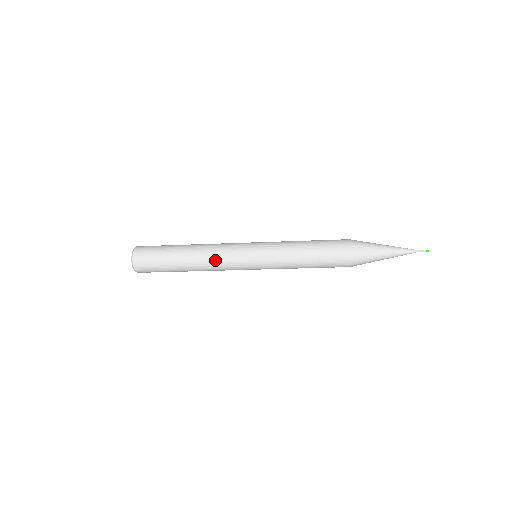
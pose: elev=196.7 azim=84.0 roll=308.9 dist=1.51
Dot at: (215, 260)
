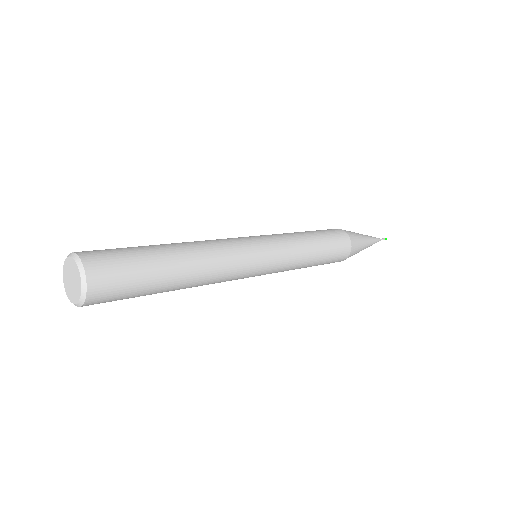
Dot at: (222, 274)
